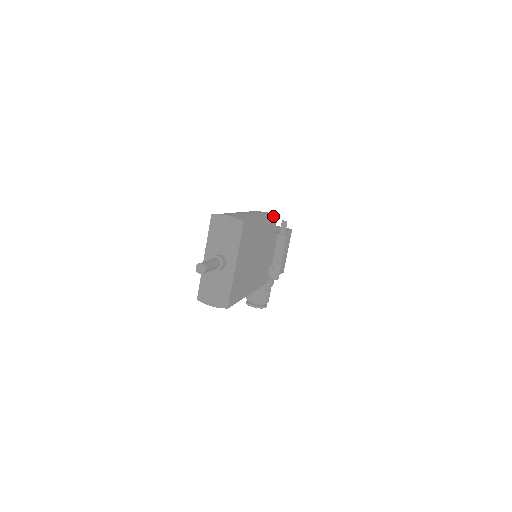
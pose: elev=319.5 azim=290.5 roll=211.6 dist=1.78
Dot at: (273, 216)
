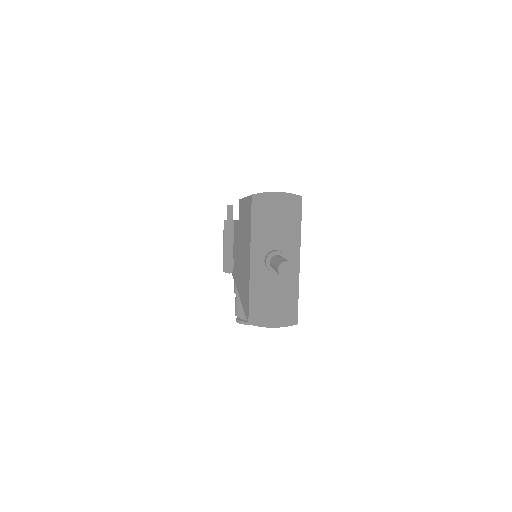
Dot at: occluded
